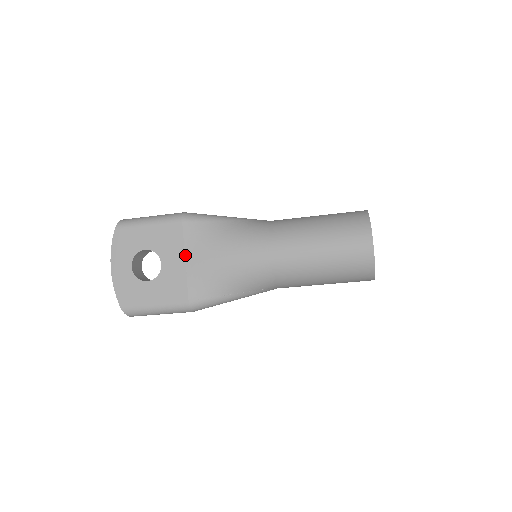
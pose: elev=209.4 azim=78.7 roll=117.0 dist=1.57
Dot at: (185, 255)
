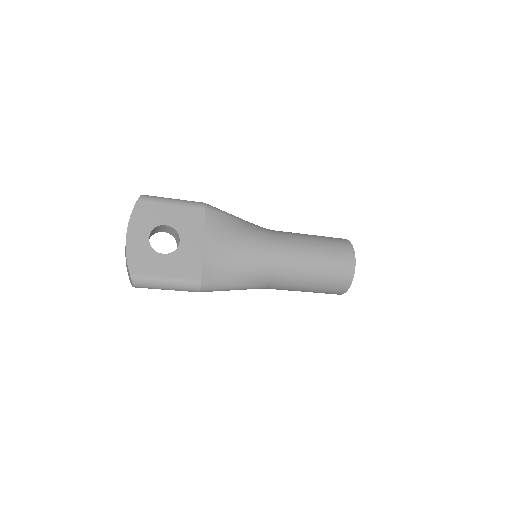
Dot at: (204, 238)
